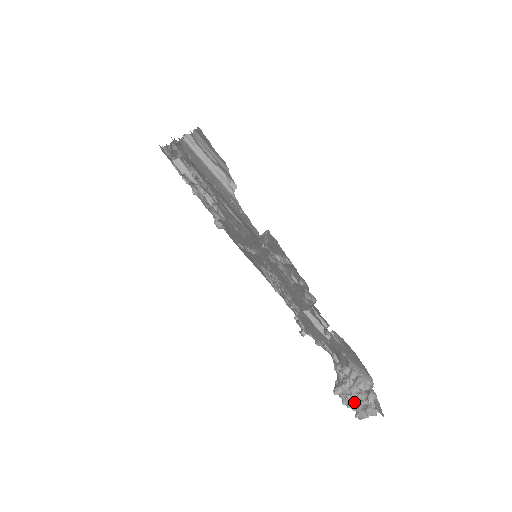
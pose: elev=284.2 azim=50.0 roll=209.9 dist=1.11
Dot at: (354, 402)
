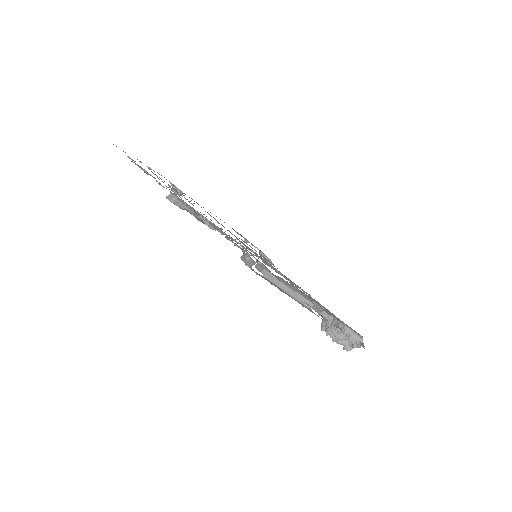
Dot at: (342, 340)
